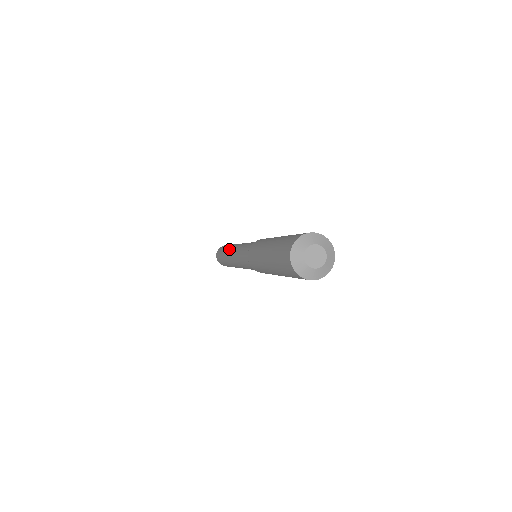
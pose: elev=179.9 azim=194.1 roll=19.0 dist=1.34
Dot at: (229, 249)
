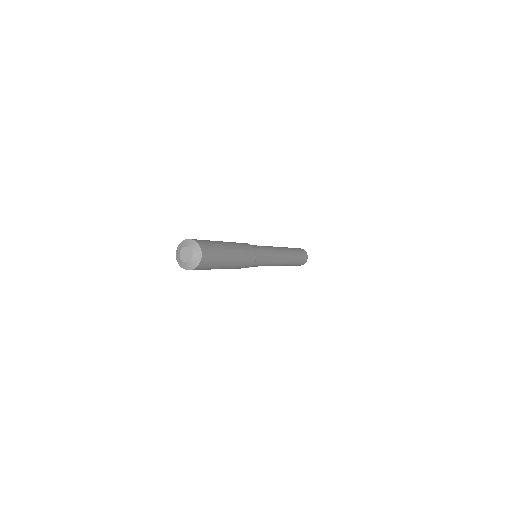
Dot at: occluded
